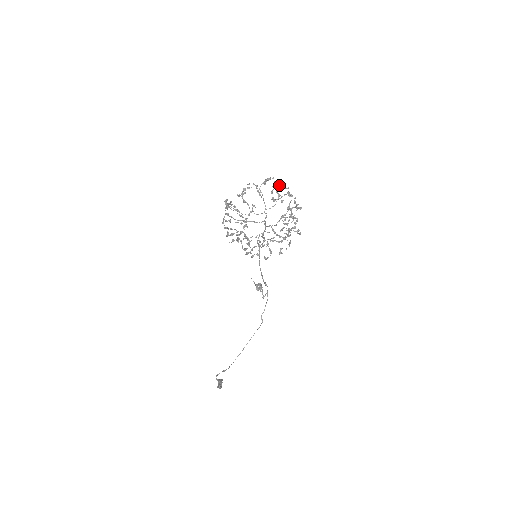
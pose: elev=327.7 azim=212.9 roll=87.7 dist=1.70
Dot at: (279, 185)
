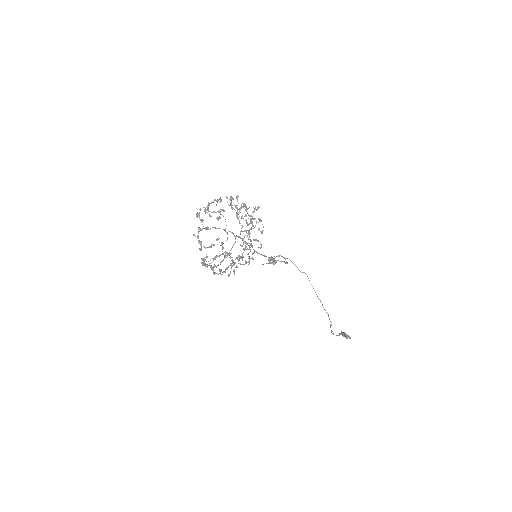
Dot at: (207, 206)
